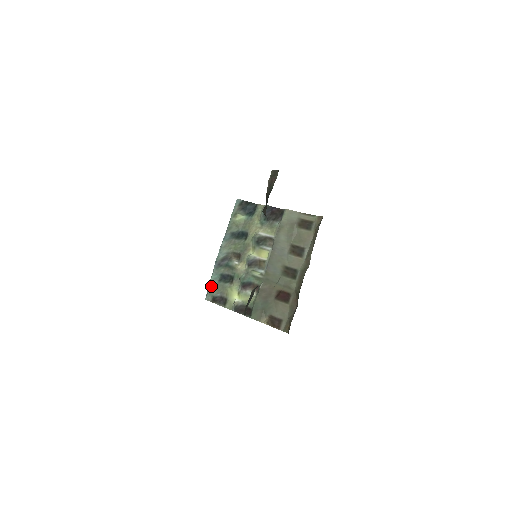
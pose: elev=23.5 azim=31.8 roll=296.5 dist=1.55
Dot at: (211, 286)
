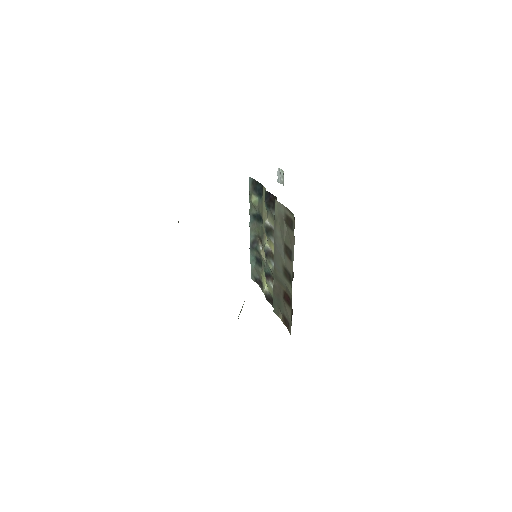
Dot at: (252, 267)
